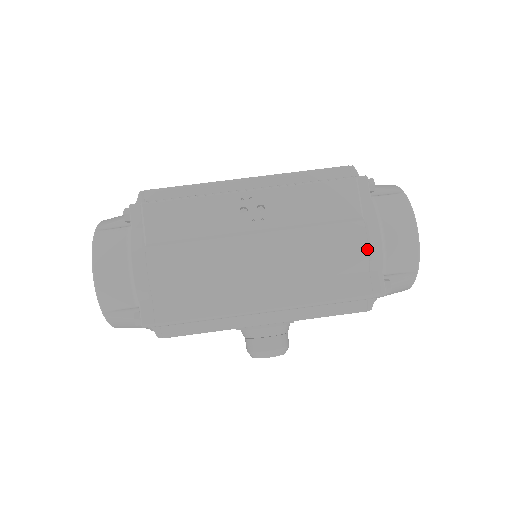
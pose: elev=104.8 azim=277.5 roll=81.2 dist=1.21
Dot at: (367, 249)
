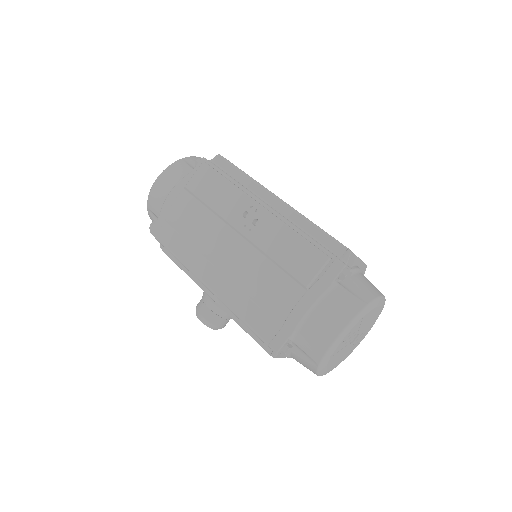
Dot at: (290, 311)
